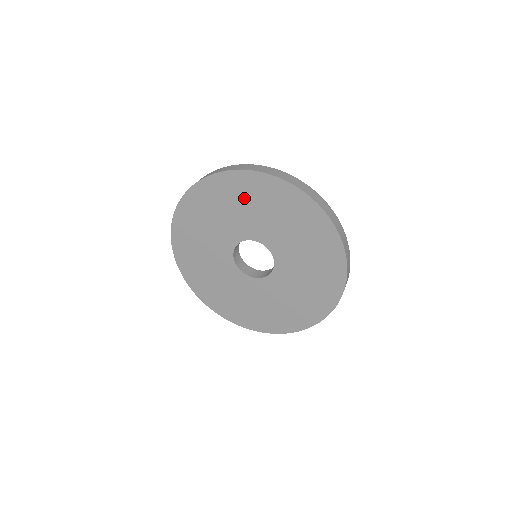
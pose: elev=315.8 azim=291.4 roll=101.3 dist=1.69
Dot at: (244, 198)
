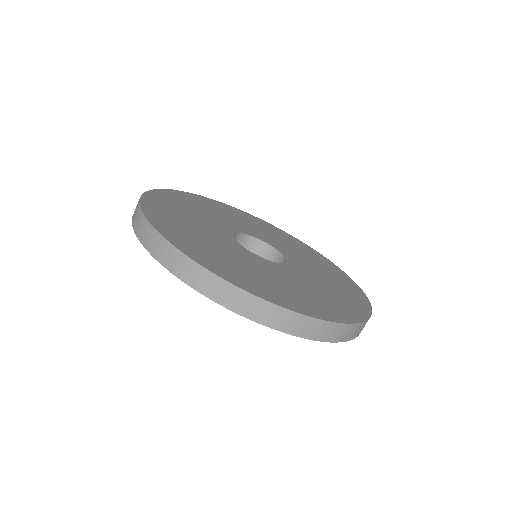
Dot at: occluded
